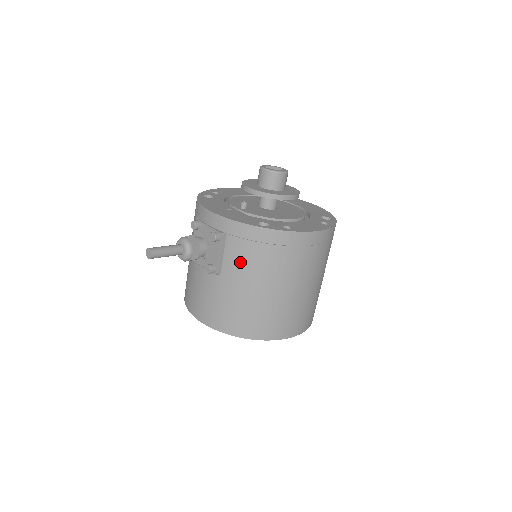
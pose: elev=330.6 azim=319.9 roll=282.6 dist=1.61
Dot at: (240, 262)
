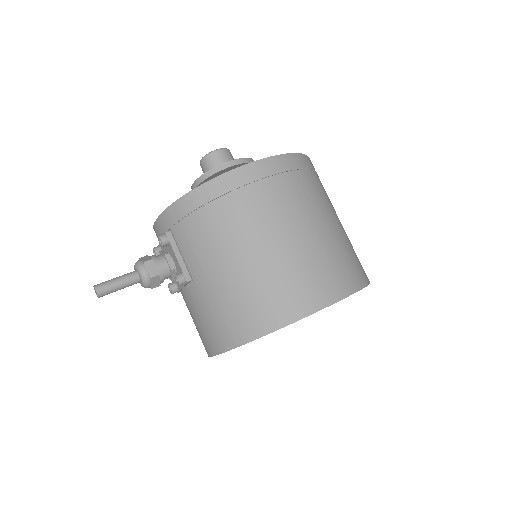
Dot at: (196, 246)
